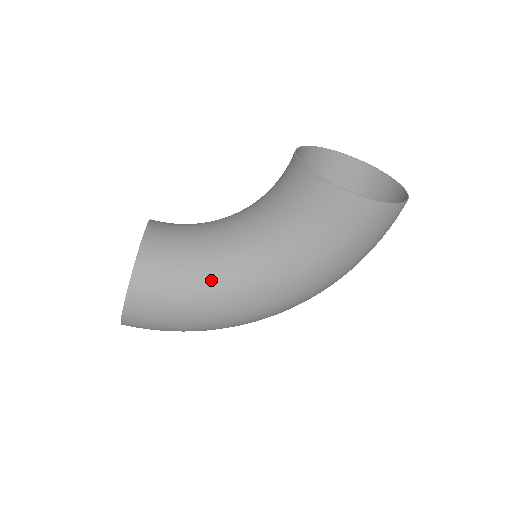
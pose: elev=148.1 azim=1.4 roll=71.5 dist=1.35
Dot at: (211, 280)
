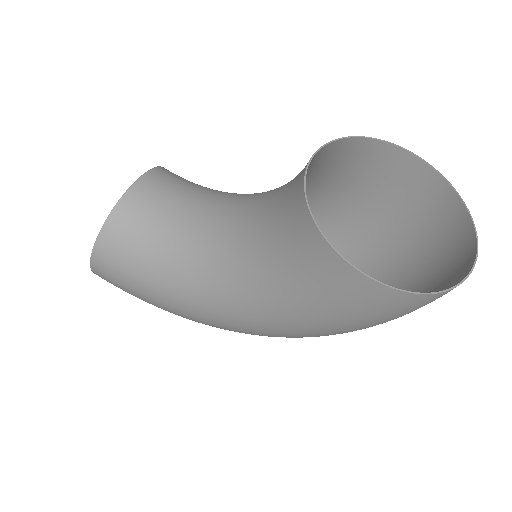
Dot at: (175, 277)
